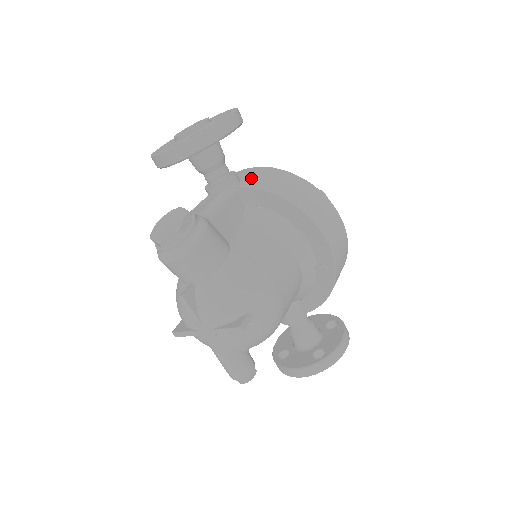
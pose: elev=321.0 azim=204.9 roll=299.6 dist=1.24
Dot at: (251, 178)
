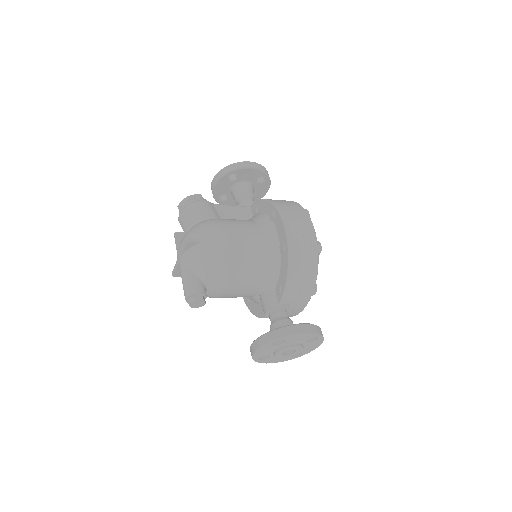
Dot at: occluded
